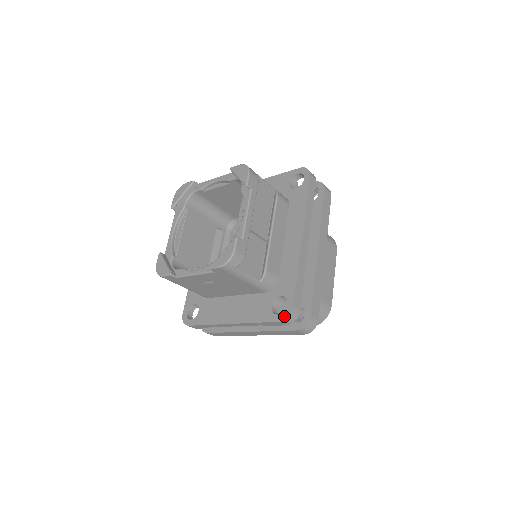
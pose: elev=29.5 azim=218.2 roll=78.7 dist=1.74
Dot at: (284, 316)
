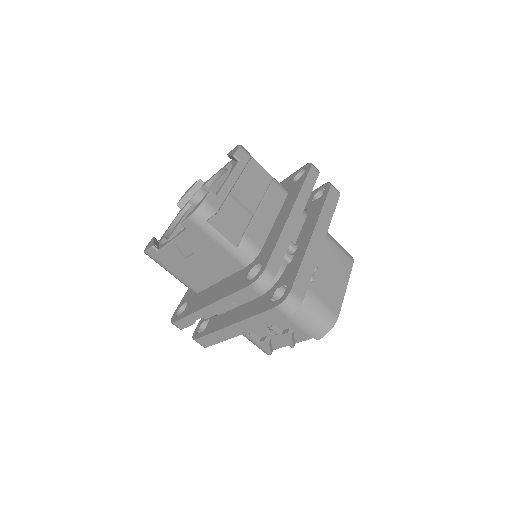
Dot at: (255, 278)
